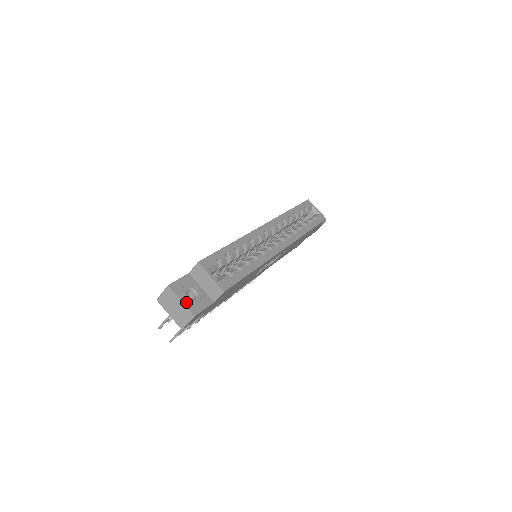
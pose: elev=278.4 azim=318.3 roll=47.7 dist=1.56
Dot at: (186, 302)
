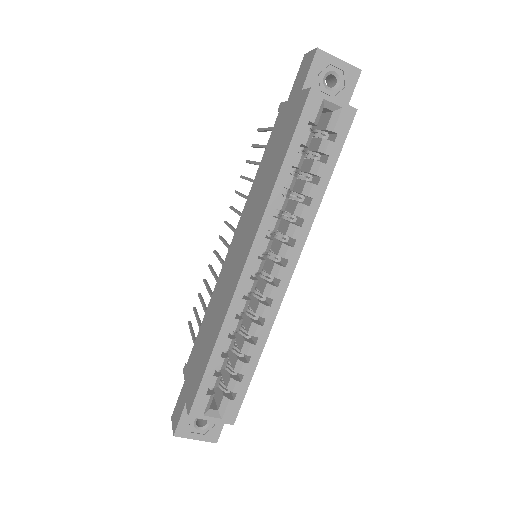
Dot at: (201, 437)
